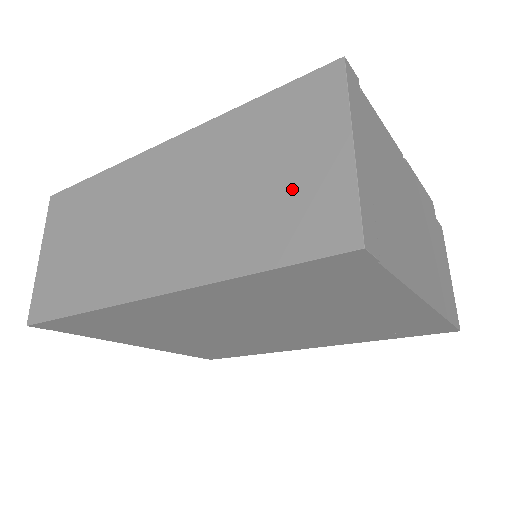
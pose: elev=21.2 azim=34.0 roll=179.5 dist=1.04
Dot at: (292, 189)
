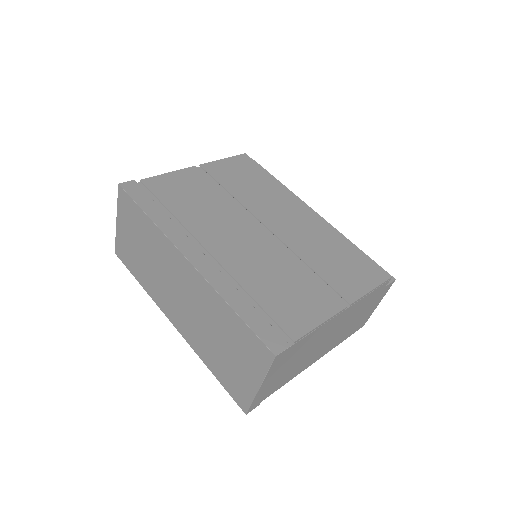
Dot at: (233, 369)
